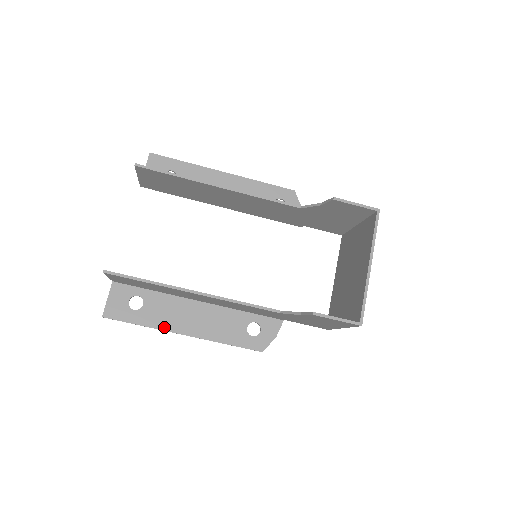
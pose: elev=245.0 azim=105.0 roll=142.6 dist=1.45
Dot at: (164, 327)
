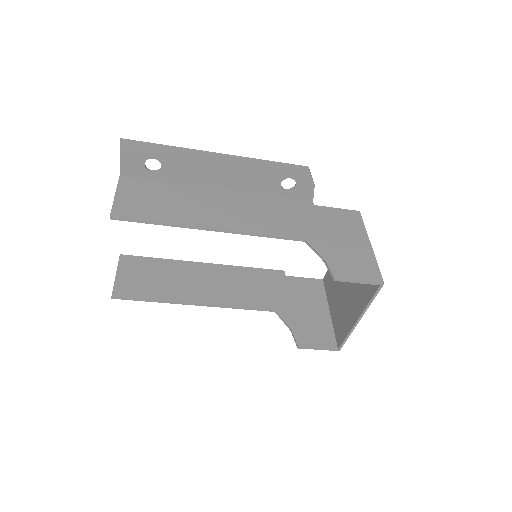
Dot at: occluded
